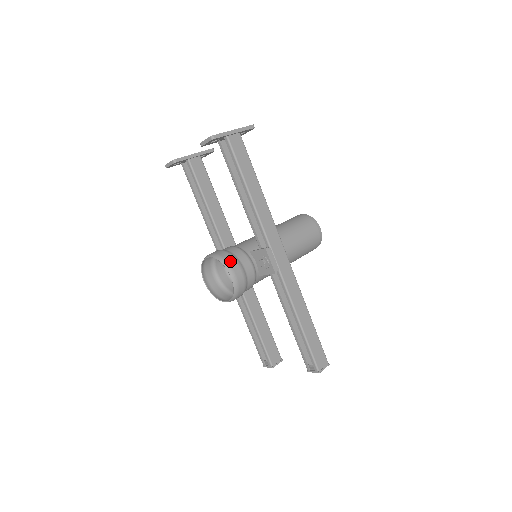
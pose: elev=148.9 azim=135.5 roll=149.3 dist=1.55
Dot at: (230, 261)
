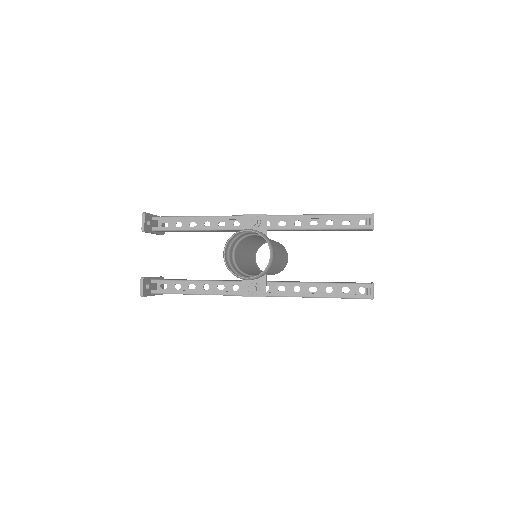
Dot at: occluded
